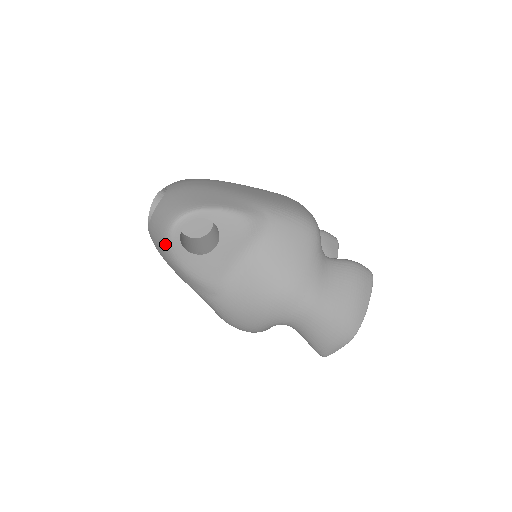
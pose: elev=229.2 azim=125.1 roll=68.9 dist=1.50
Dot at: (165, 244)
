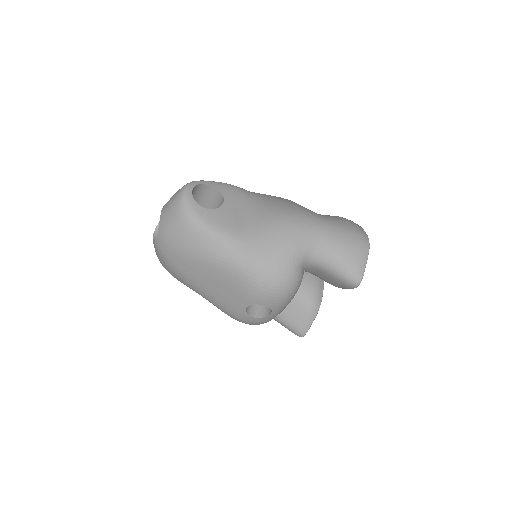
Dot at: (181, 208)
